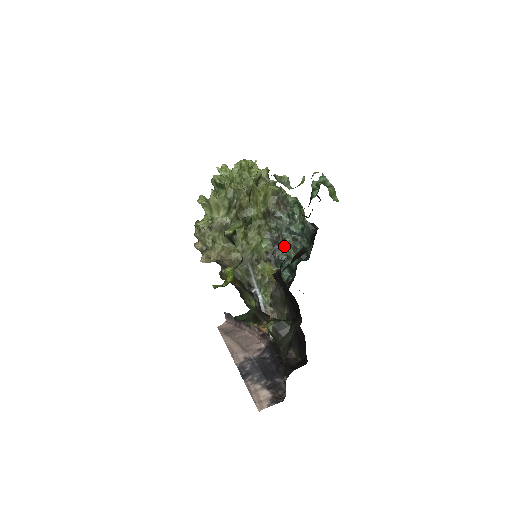
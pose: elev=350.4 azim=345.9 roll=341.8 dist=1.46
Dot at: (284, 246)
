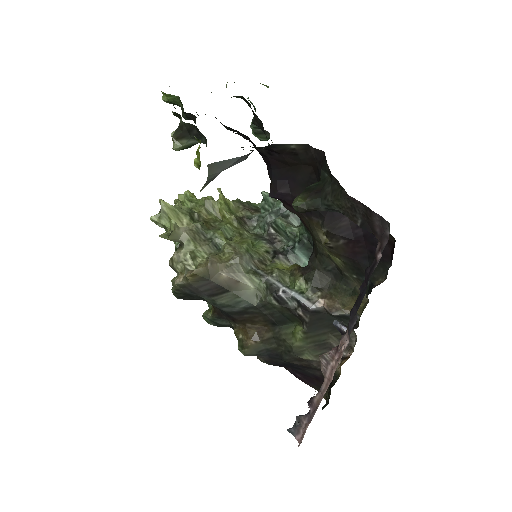
Dot at: (282, 239)
